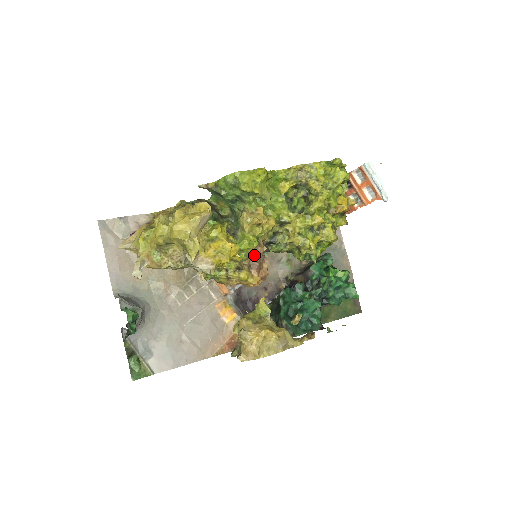
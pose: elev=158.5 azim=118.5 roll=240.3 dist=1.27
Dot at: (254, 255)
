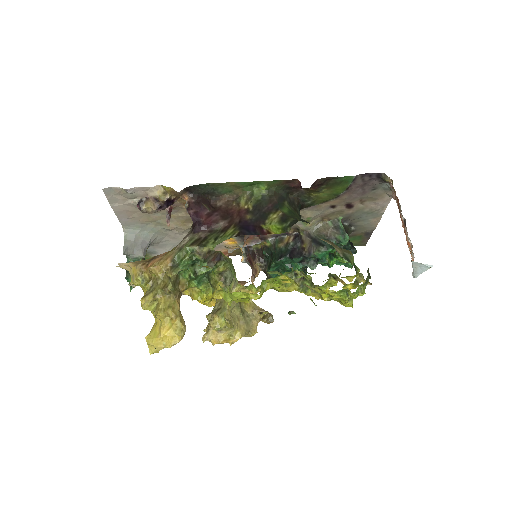
Dot at: occluded
